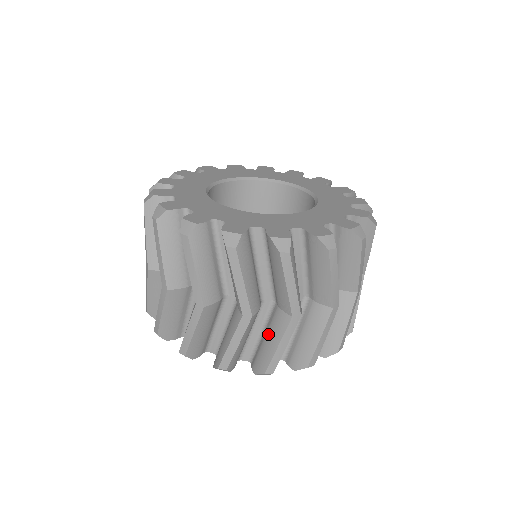
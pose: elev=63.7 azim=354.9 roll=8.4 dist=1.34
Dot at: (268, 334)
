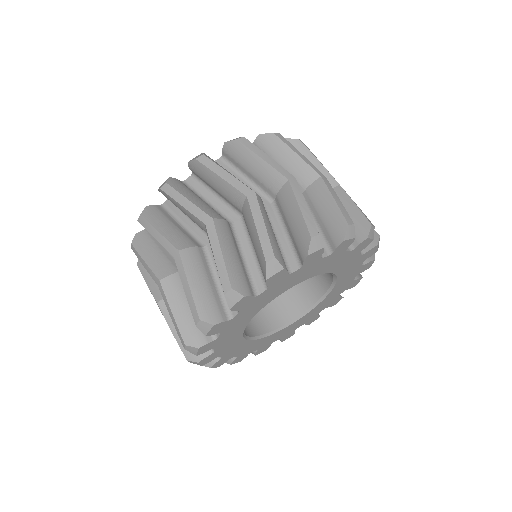
Dot at: occluded
